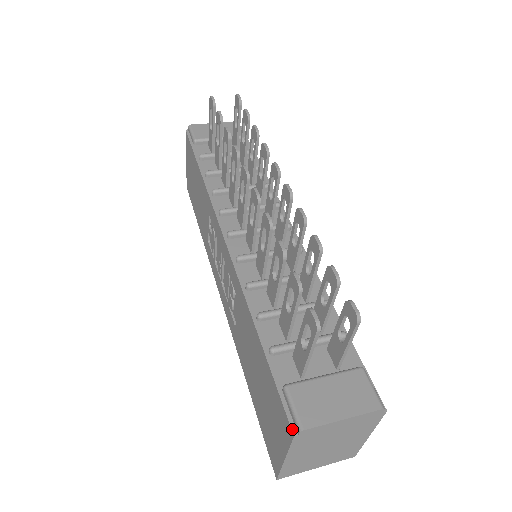
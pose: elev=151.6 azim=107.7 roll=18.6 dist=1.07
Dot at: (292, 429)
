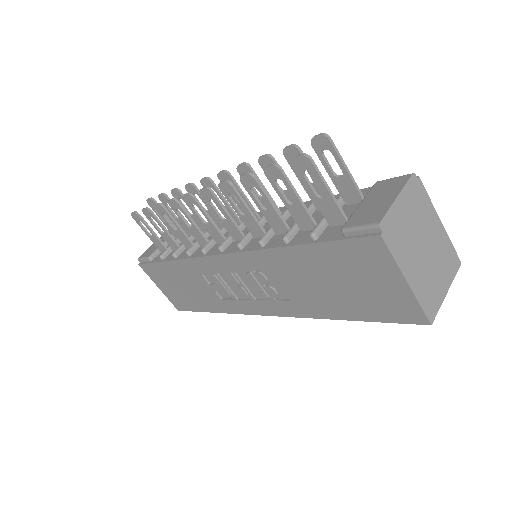
Dot at: (374, 235)
